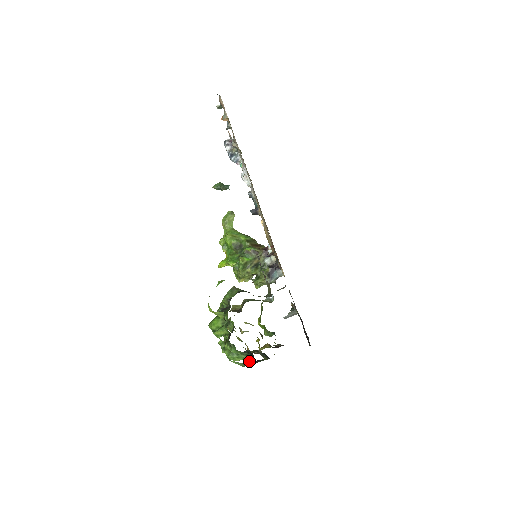
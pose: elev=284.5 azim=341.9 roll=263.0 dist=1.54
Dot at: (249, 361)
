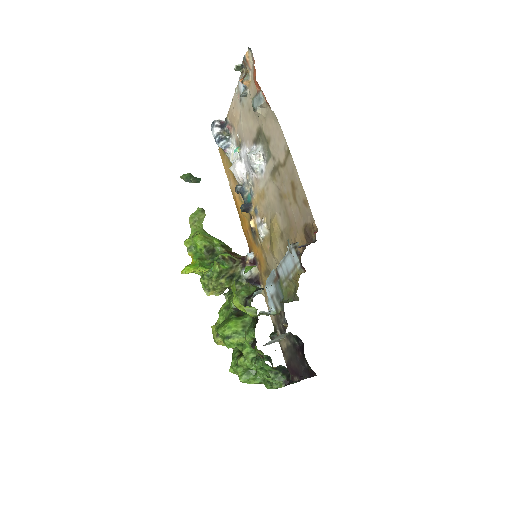
Dot at: occluded
